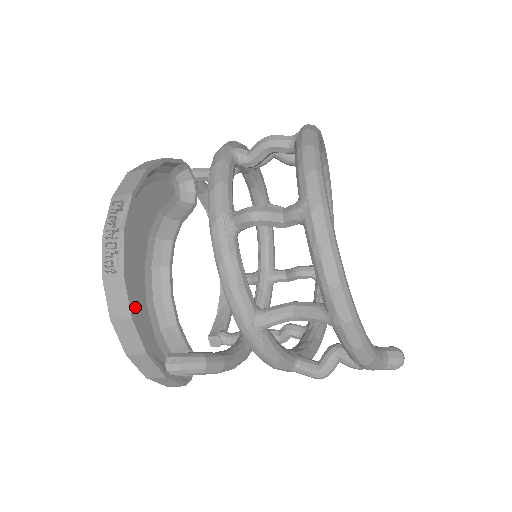
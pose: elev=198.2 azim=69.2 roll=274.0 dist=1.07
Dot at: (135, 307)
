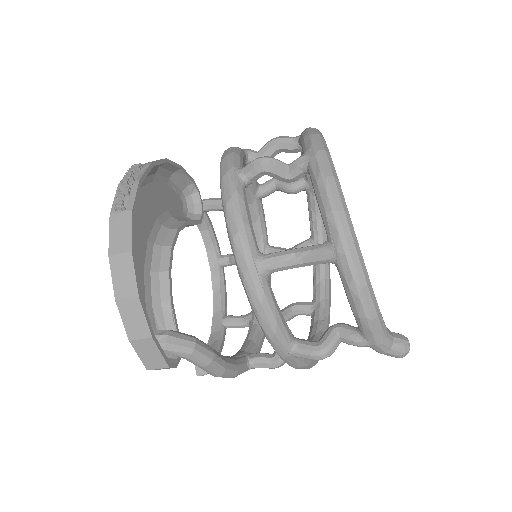
Dot at: occluded
